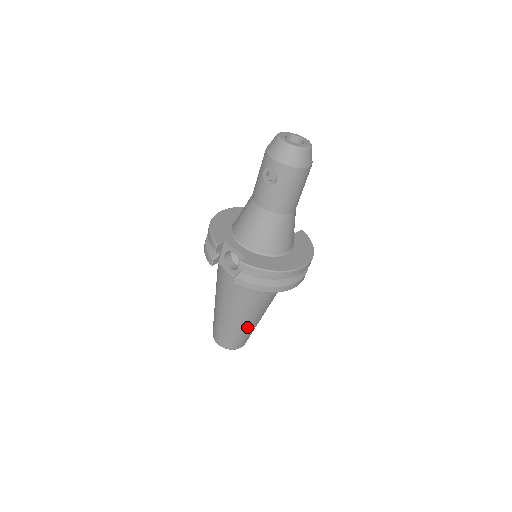
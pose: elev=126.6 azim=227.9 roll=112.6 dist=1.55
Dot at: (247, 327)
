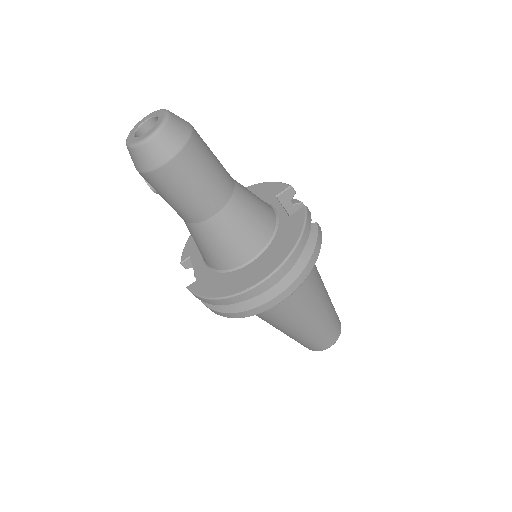
Dot at: (299, 334)
